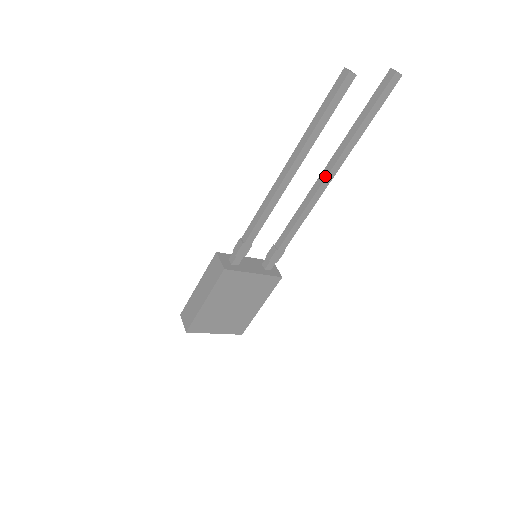
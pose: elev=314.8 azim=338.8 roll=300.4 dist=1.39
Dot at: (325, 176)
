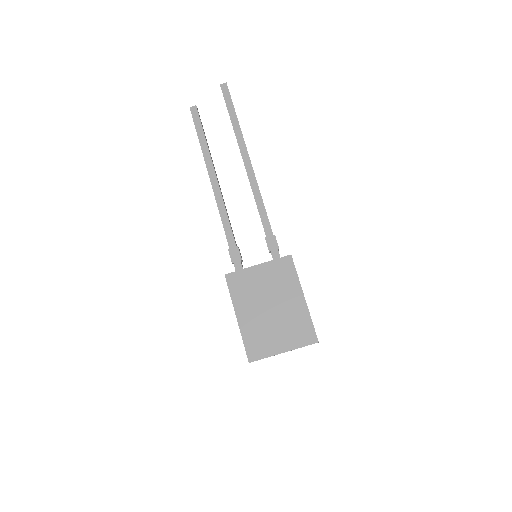
Dot at: occluded
